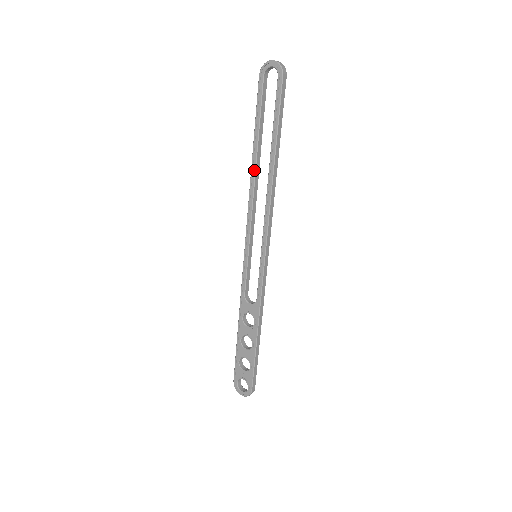
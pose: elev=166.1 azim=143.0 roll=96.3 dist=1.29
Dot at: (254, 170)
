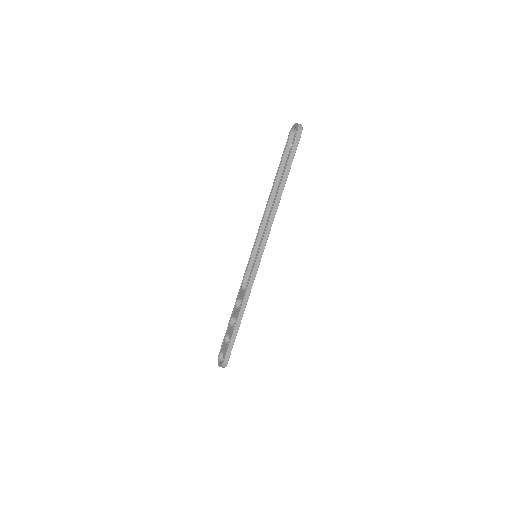
Dot at: (271, 194)
